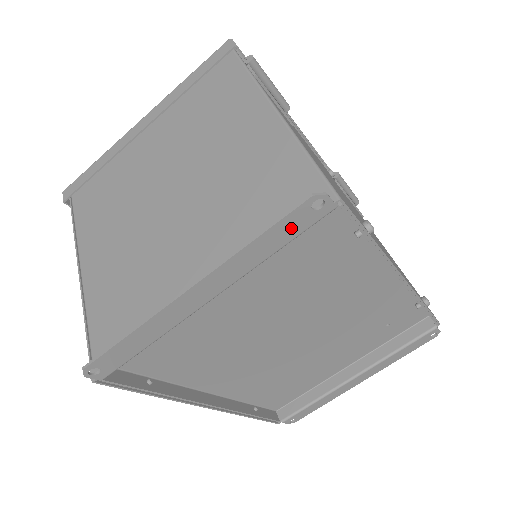
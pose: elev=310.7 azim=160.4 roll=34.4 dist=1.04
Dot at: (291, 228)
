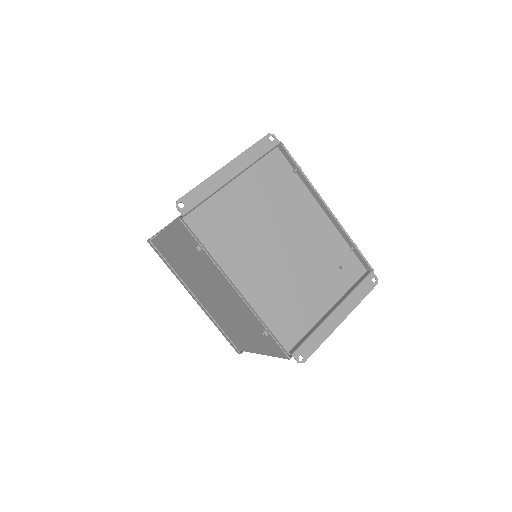
Dot at: (264, 147)
